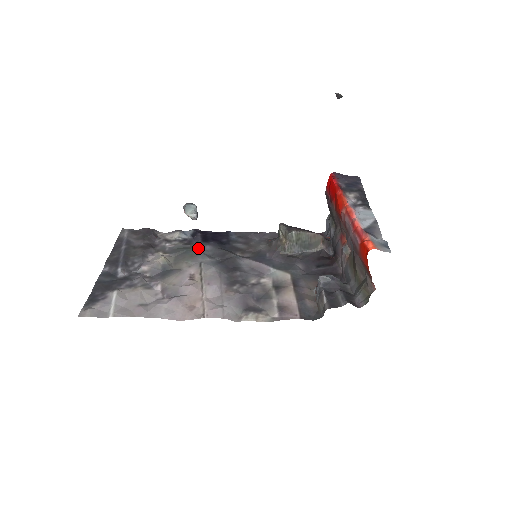
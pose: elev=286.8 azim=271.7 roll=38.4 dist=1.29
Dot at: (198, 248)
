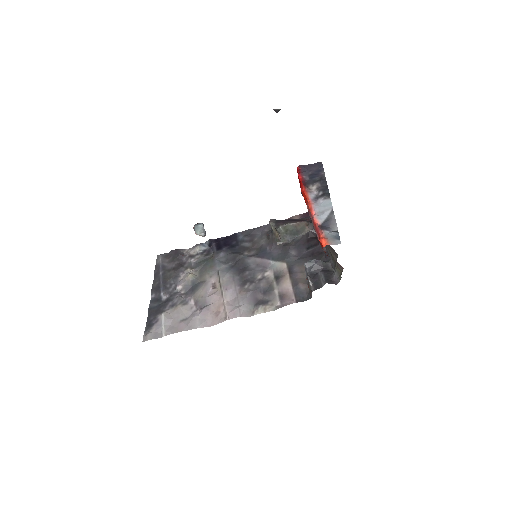
Dot at: (214, 258)
